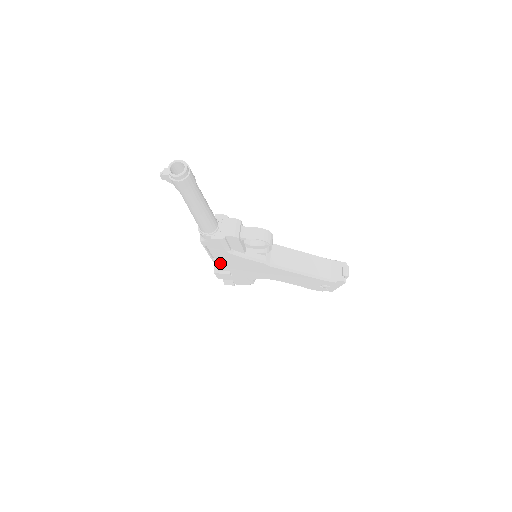
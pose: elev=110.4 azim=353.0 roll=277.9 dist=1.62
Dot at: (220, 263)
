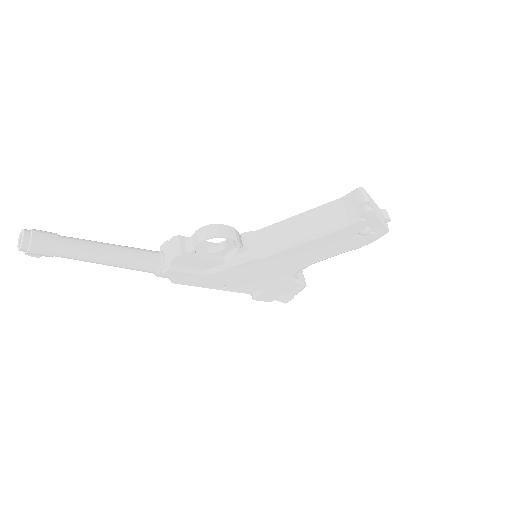
Dot at: (235, 288)
